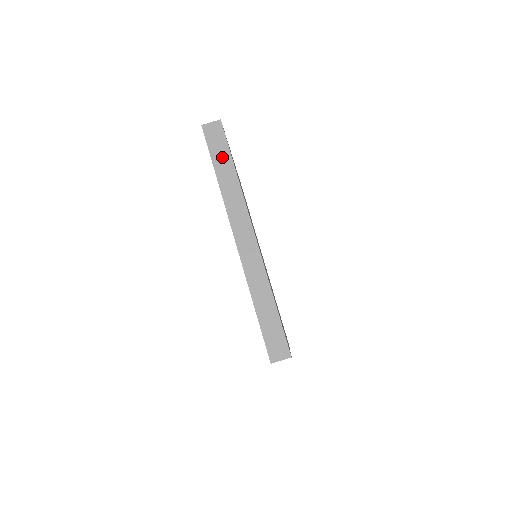
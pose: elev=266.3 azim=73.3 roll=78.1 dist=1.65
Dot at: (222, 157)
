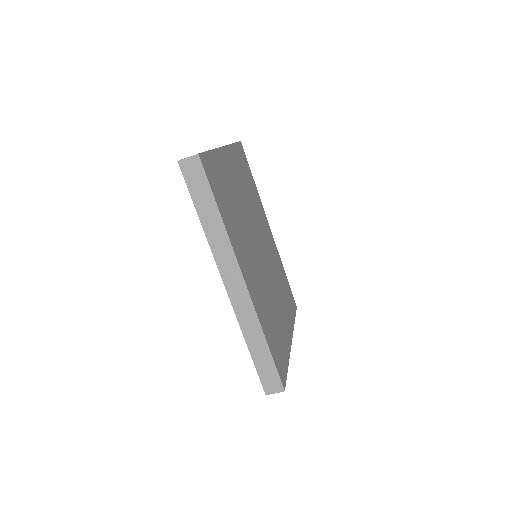
Dot at: (204, 199)
